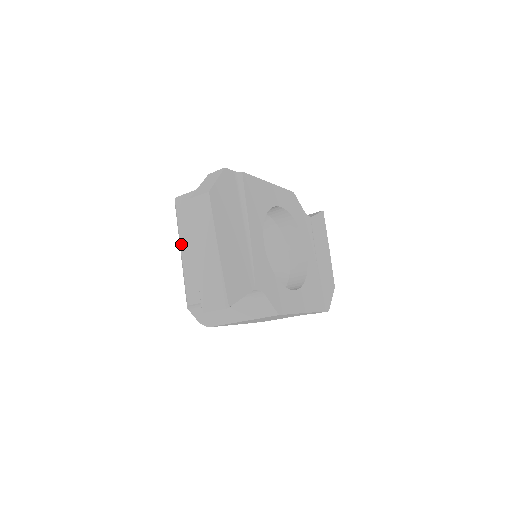
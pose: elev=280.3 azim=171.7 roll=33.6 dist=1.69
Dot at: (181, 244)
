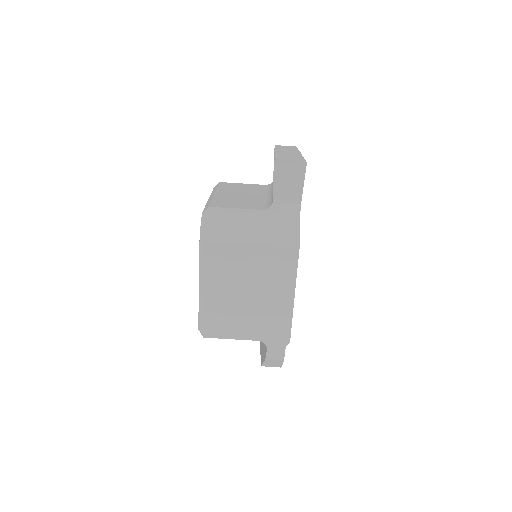
Dot at: (217, 191)
